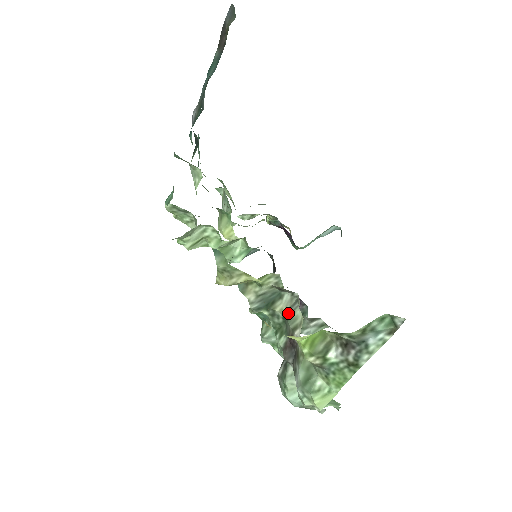
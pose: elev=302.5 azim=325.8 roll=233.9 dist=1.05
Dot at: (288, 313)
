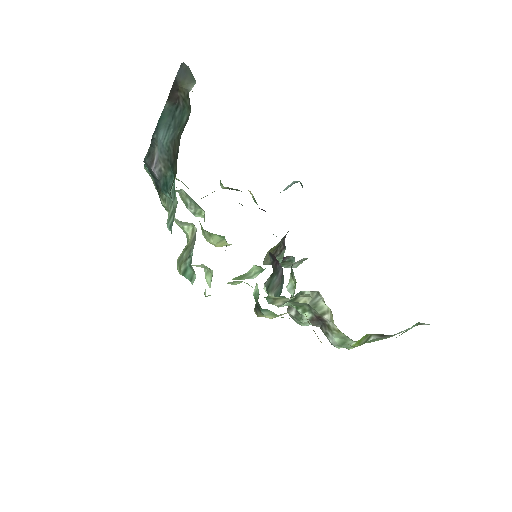
Dot at: (312, 304)
